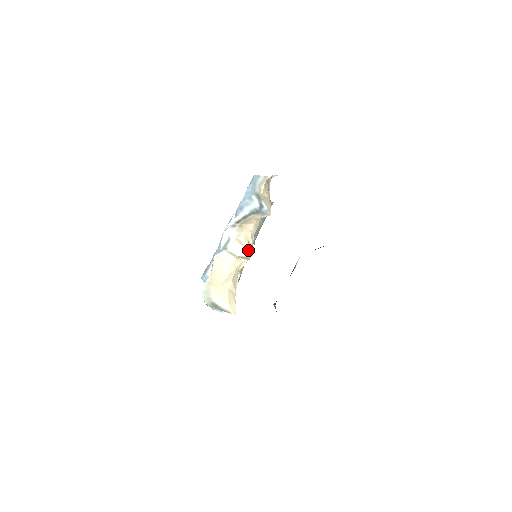
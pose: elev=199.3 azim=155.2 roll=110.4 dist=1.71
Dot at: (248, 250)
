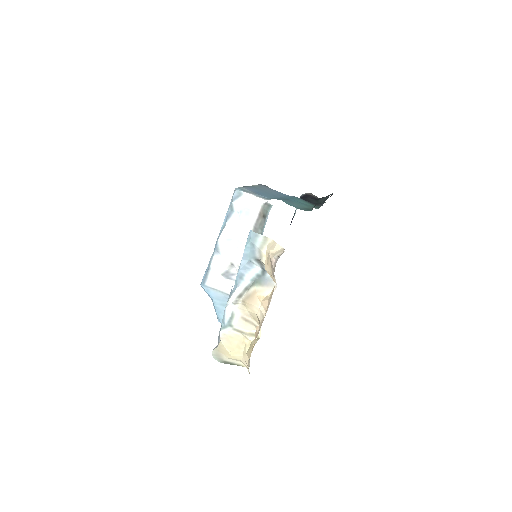
Dot at: (255, 325)
